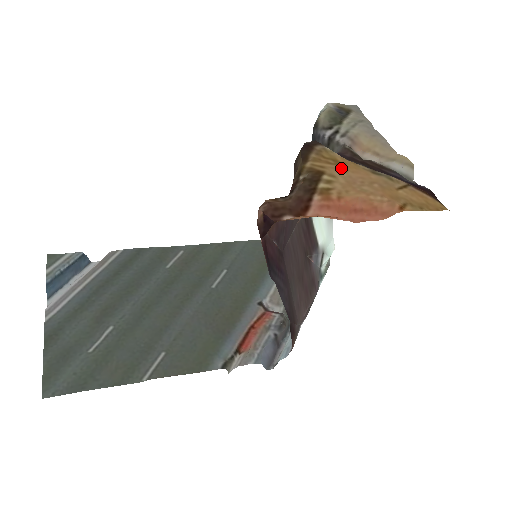
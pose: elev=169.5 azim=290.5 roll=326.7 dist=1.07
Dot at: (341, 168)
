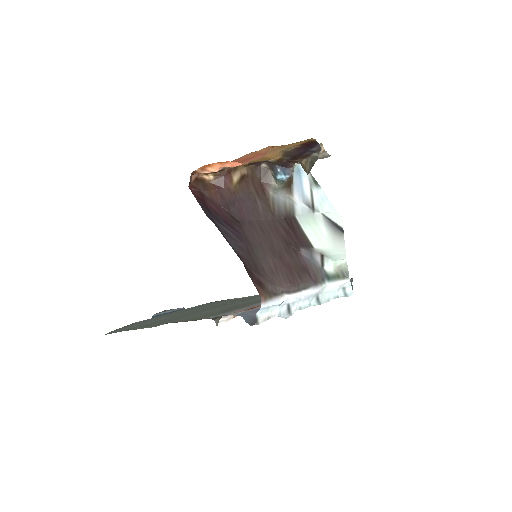
Dot at: (263, 158)
